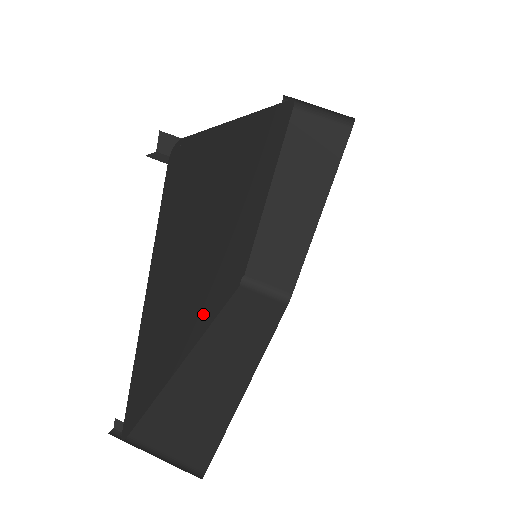
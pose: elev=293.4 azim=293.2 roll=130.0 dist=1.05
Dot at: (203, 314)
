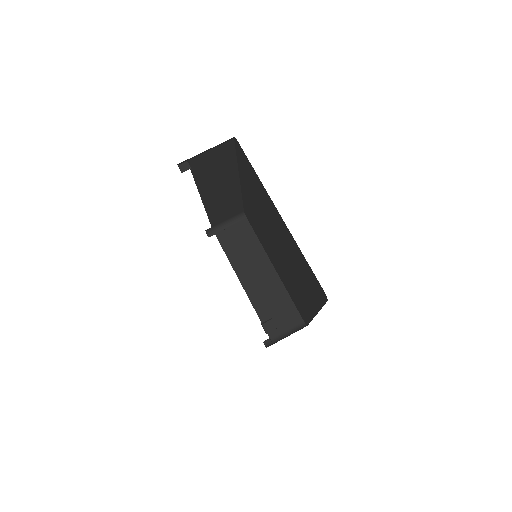
Dot at: occluded
